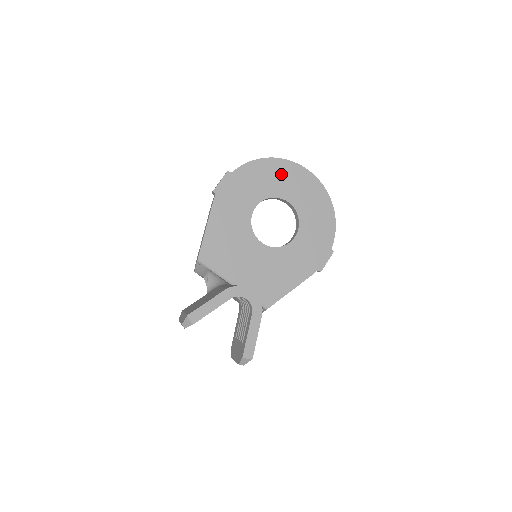
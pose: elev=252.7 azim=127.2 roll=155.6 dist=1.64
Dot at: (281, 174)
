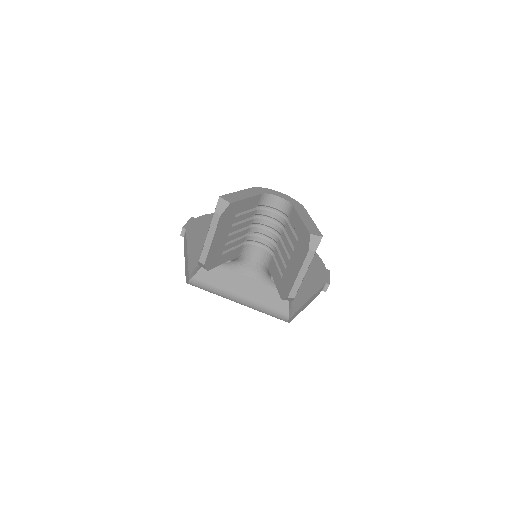
Dot at: occluded
